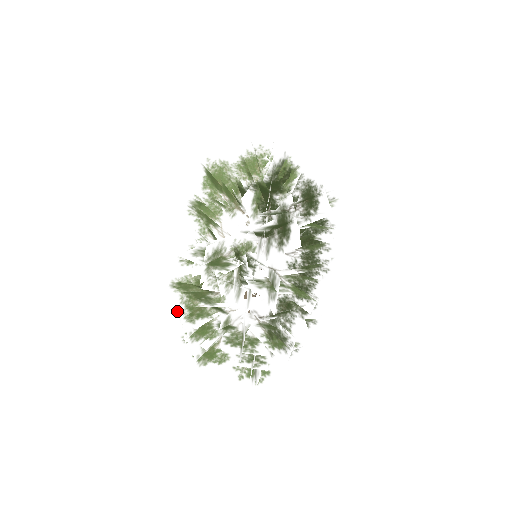
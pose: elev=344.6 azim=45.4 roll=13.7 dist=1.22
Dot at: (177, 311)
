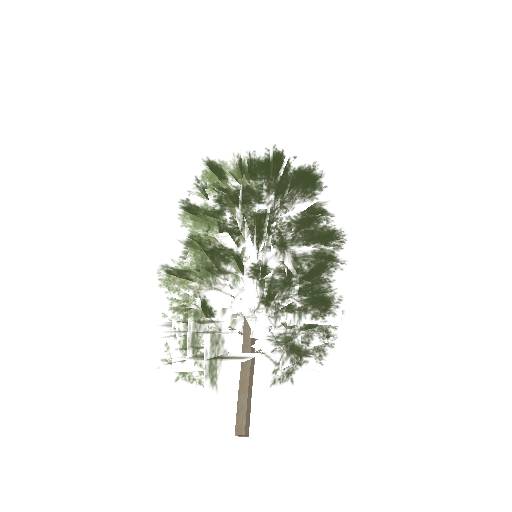
Dot at: (189, 265)
